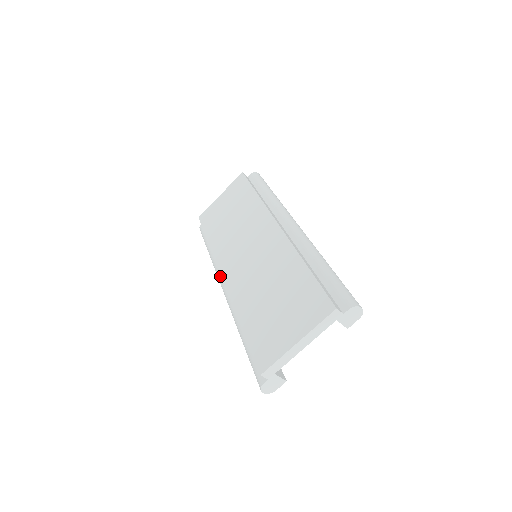
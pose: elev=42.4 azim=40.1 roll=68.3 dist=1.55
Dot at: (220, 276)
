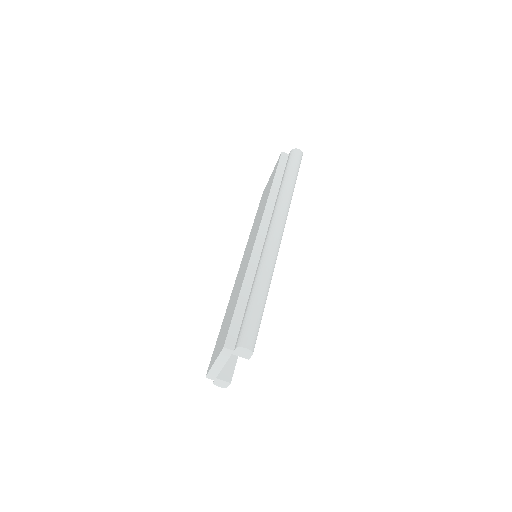
Dot at: occluded
